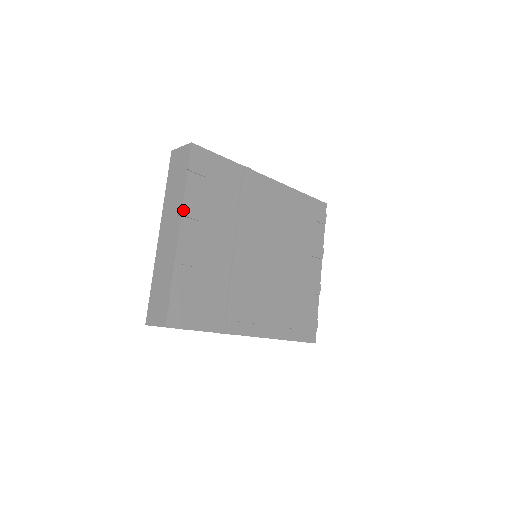
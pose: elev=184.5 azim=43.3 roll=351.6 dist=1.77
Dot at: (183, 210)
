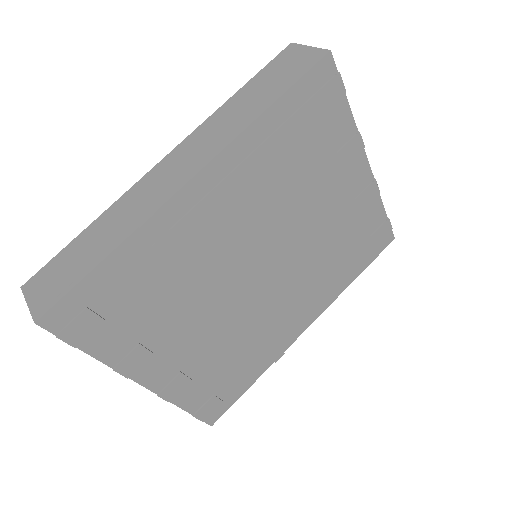
Dot at: (123, 374)
